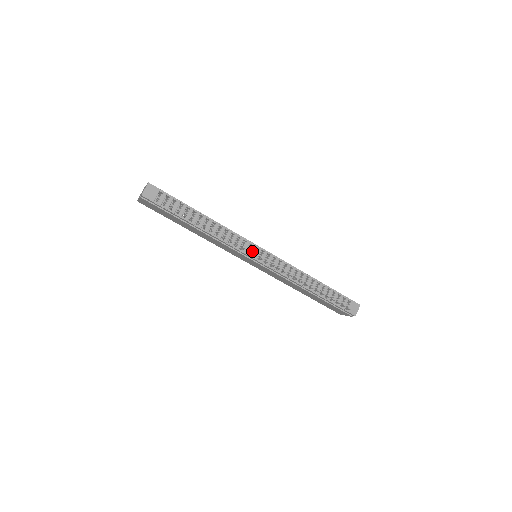
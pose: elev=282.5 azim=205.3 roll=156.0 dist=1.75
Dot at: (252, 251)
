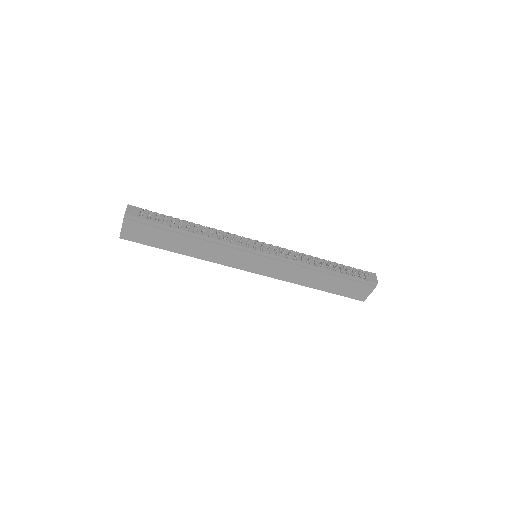
Dot at: (251, 244)
